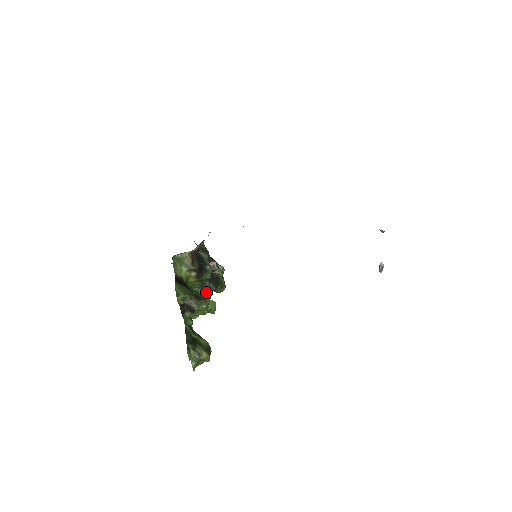
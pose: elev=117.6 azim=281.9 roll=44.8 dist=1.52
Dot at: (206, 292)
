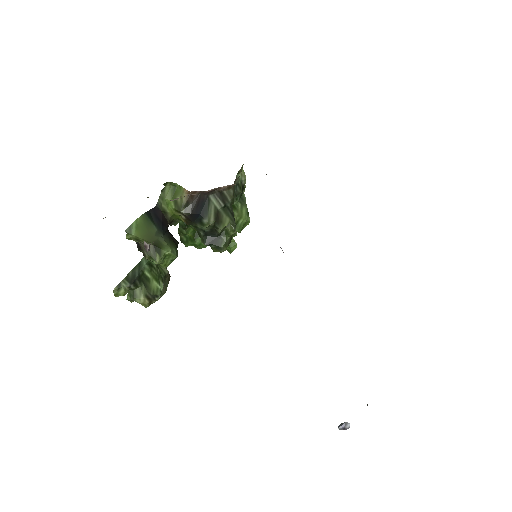
Dot at: occluded
